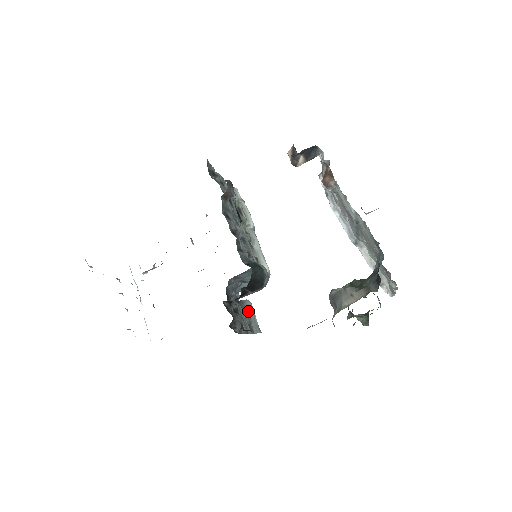
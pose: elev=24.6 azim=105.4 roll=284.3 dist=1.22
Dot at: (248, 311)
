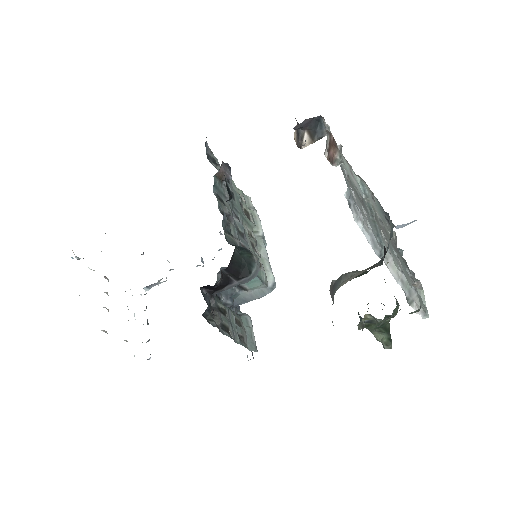
Dot at: (244, 324)
